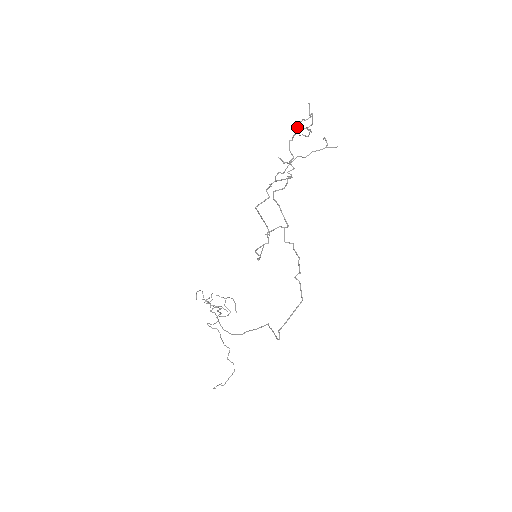
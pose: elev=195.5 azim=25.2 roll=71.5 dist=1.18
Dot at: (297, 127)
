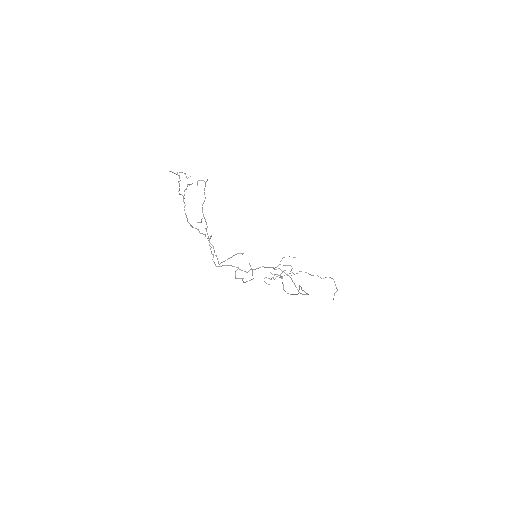
Dot at: occluded
